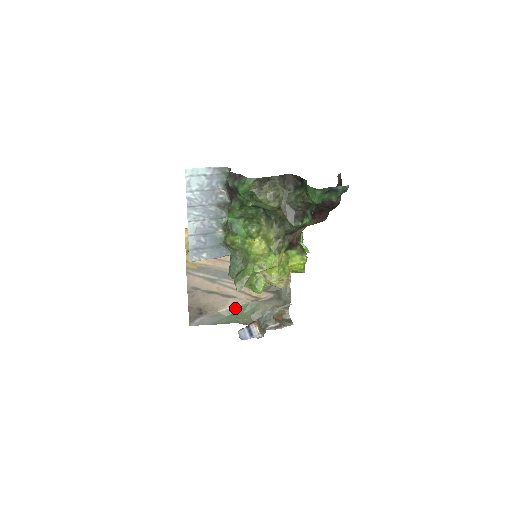
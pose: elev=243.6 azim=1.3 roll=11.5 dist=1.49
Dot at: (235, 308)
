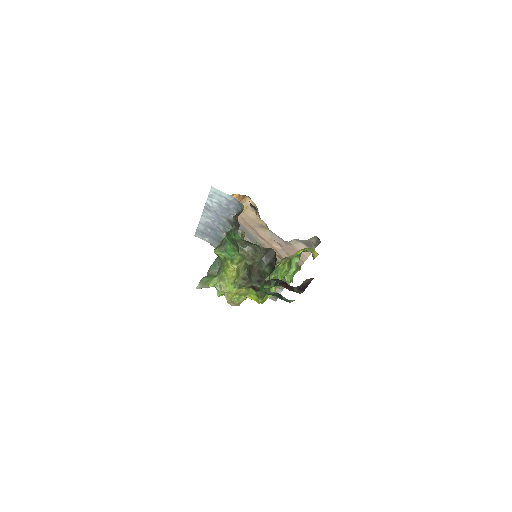
Dot at: occluded
